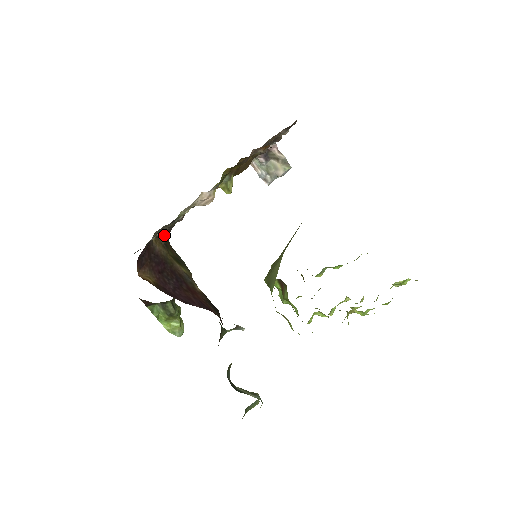
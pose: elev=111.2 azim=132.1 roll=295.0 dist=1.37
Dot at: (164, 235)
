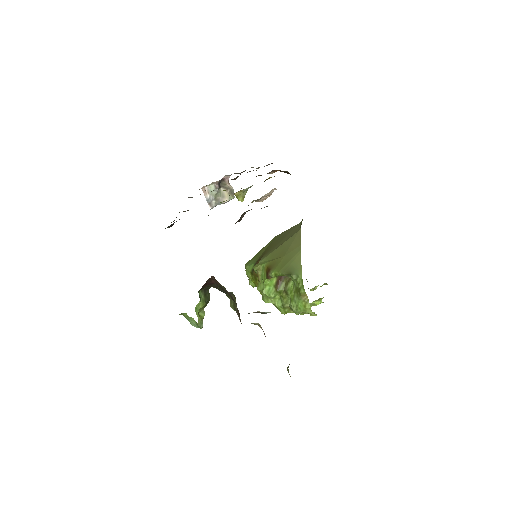
Dot at: (240, 219)
